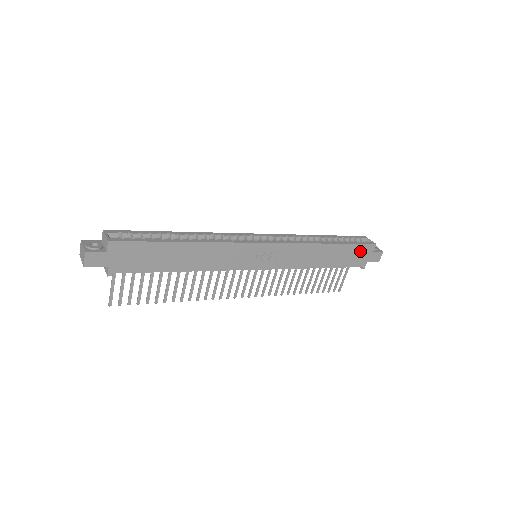
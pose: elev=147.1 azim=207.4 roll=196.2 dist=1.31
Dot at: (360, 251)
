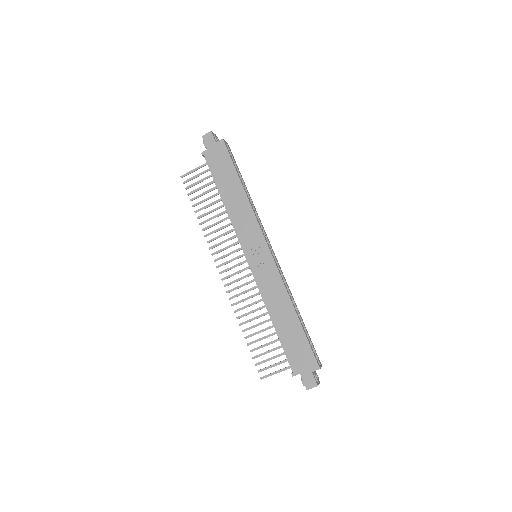
Dot at: (305, 354)
